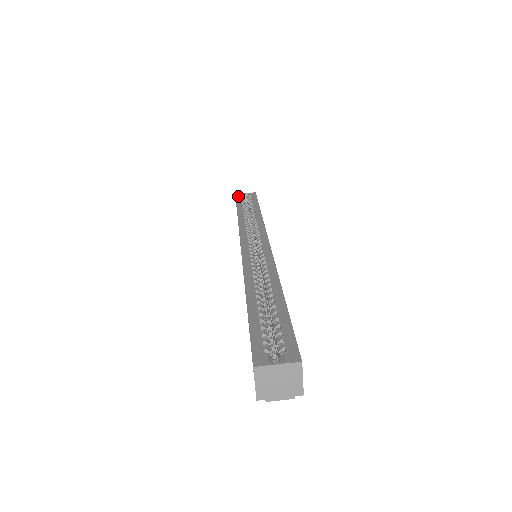
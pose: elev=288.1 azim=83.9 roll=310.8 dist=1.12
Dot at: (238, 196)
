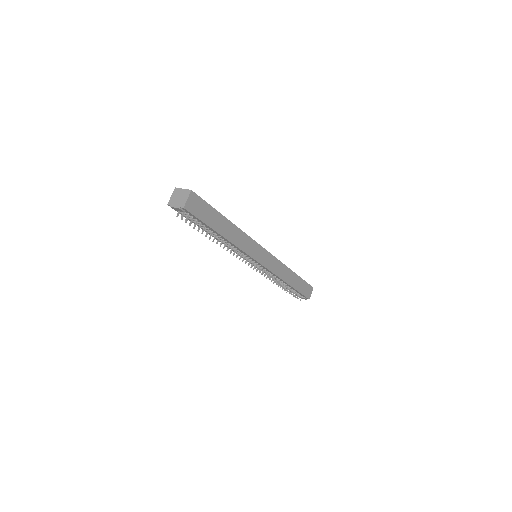
Dot at: occluded
